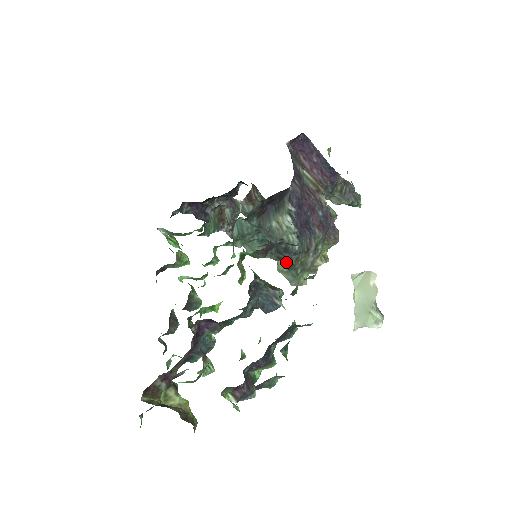
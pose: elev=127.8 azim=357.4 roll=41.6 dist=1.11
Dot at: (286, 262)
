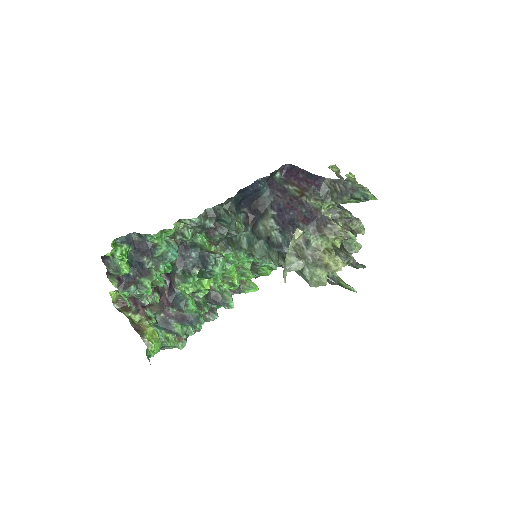
Dot at: occluded
